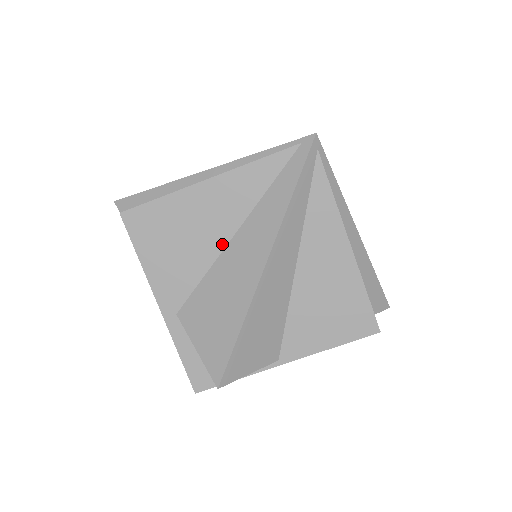
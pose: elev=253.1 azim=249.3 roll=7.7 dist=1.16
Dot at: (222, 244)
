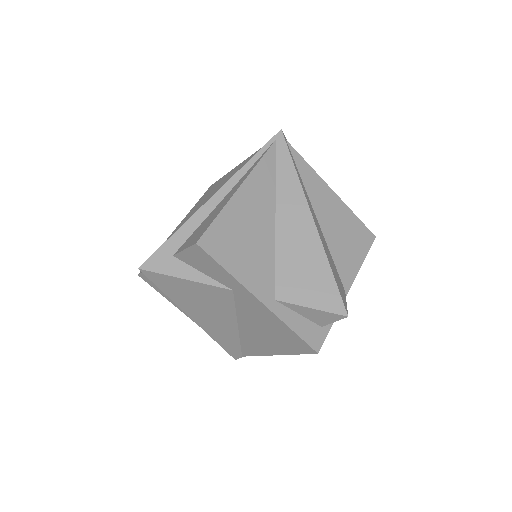
Dot at: (272, 229)
